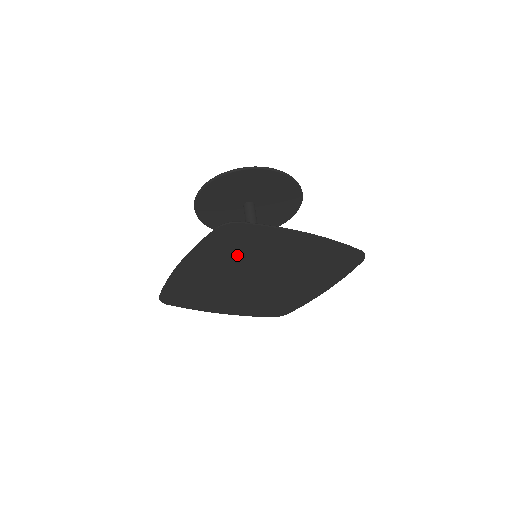
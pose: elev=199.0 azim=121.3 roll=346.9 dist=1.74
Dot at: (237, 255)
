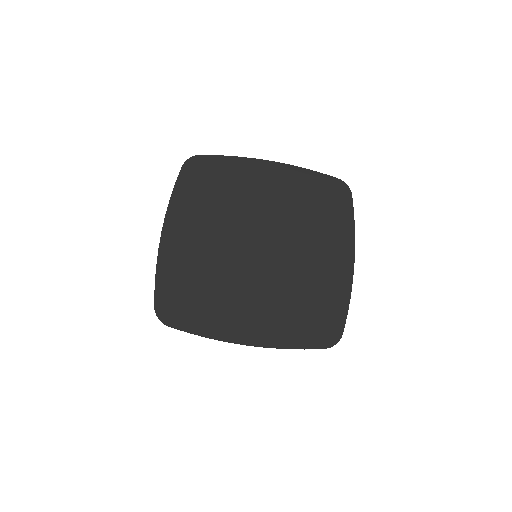
Dot at: (216, 203)
